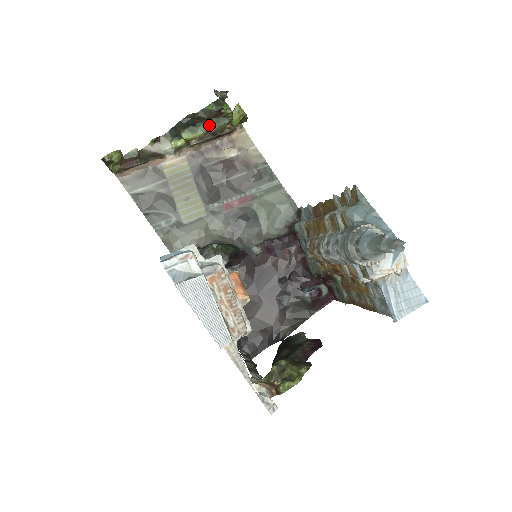
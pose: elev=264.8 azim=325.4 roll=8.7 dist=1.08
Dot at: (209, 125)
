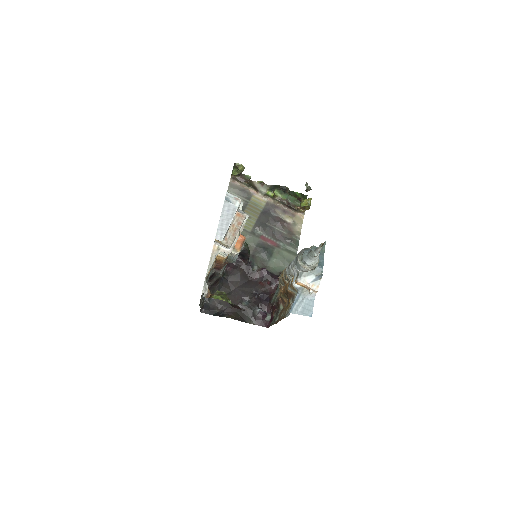
Dot at: (290, 198)
